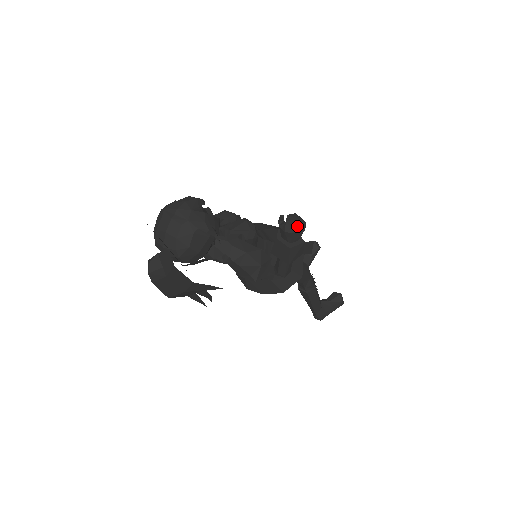
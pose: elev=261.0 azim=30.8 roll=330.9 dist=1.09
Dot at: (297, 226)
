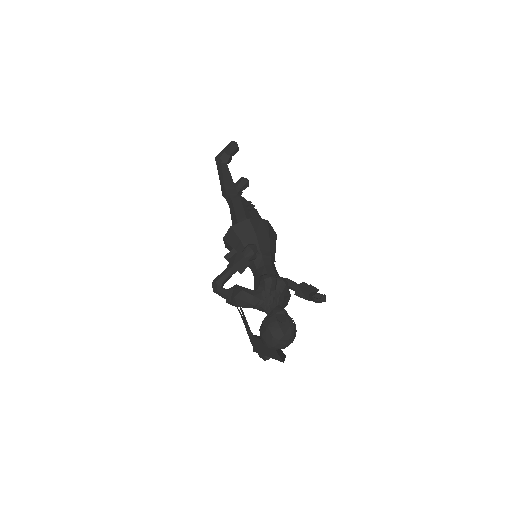
Dot at: (324, 301)
